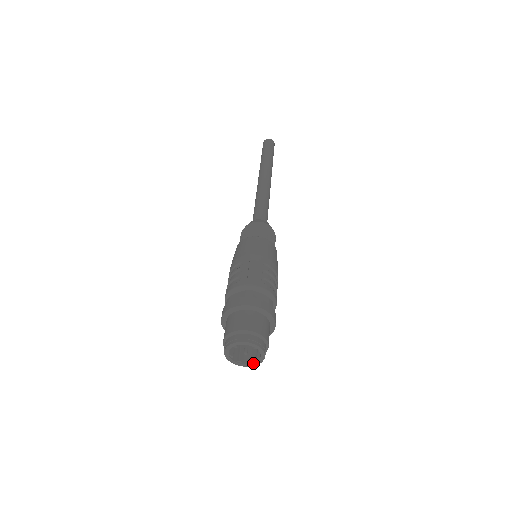
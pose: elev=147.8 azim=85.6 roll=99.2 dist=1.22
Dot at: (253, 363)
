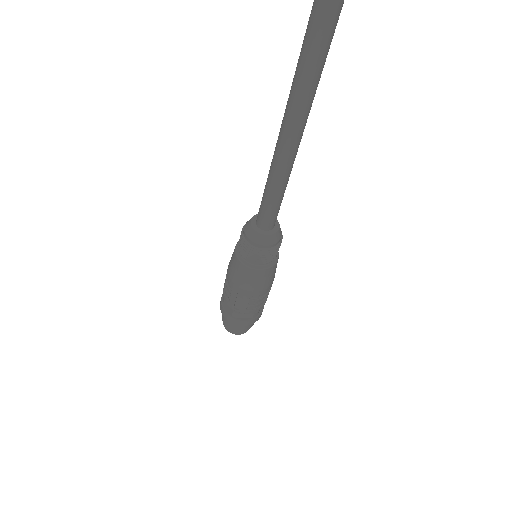
Dot at: occluded
